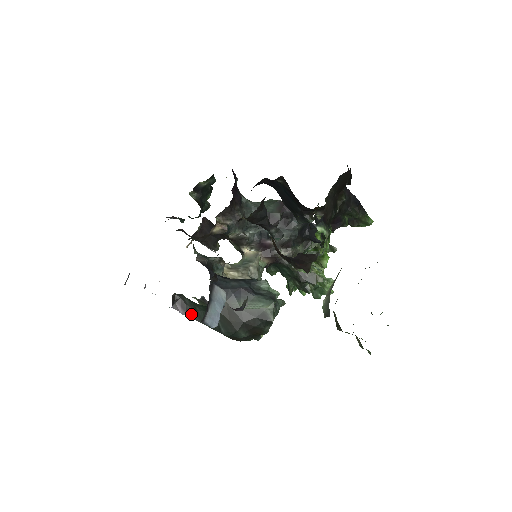
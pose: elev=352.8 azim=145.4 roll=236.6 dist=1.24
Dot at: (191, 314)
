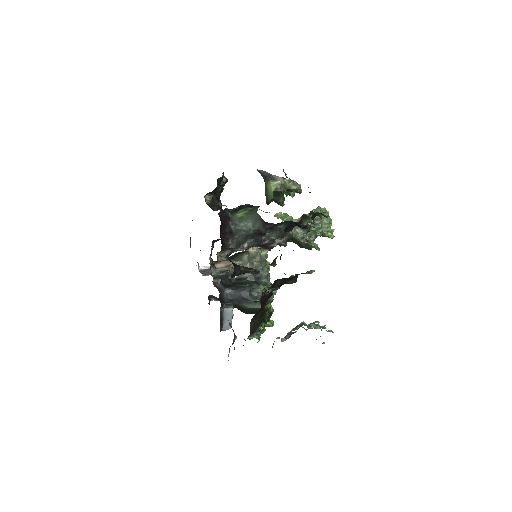
Dot at: occluded
